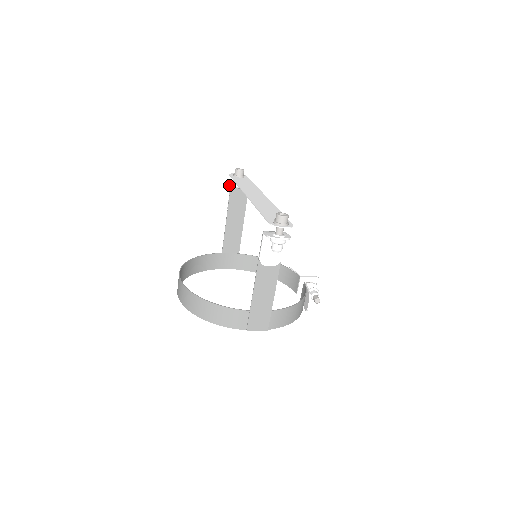
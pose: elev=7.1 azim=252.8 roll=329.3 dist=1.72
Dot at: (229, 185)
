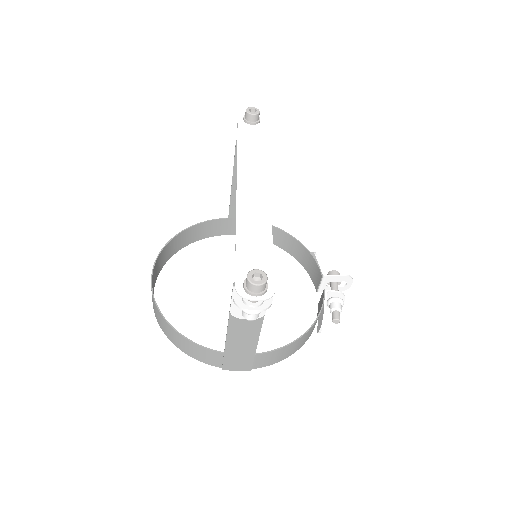
Dot at: (236, 133)
